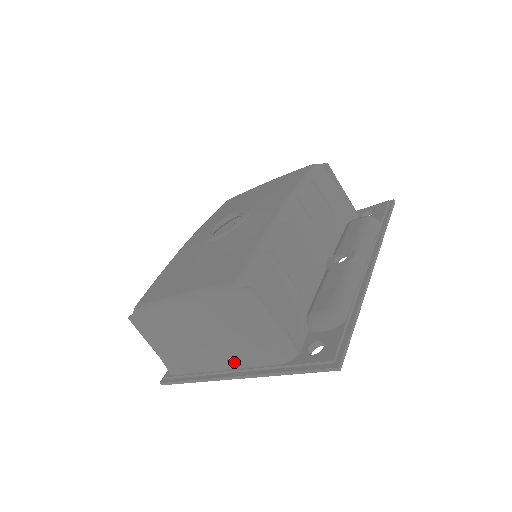
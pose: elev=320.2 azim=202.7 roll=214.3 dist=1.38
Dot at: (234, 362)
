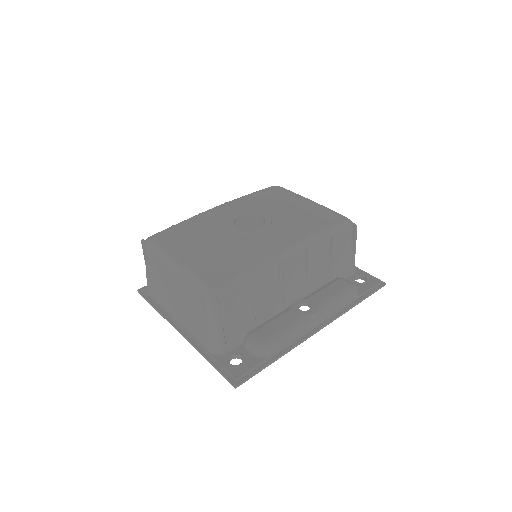
Dot at: (185, 324)
